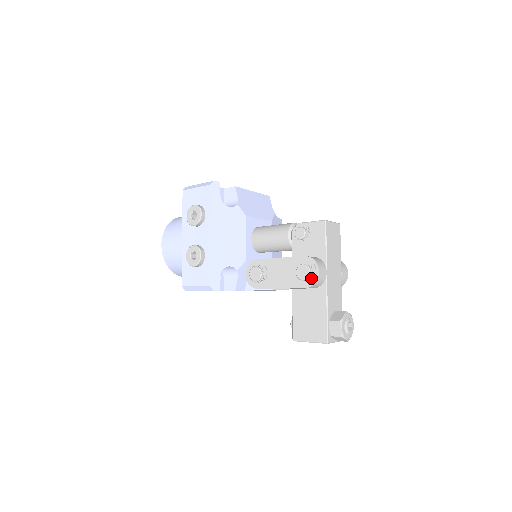
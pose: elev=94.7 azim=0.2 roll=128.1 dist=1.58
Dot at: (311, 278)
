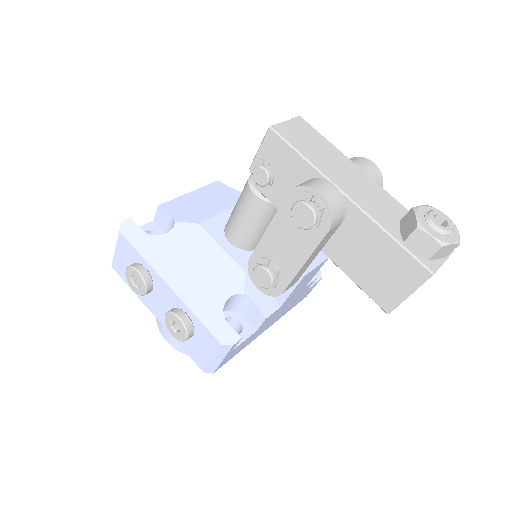
Dot at: (319, 212)
